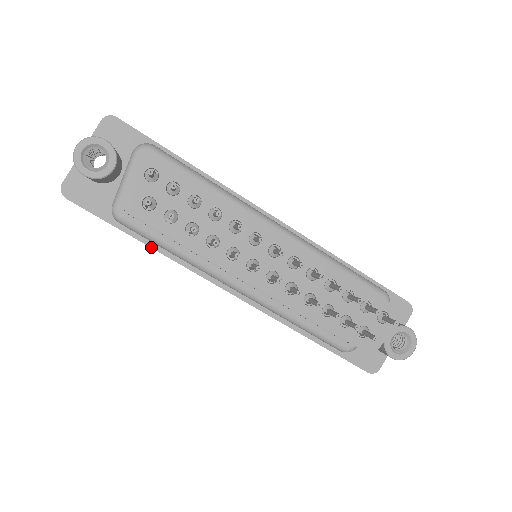
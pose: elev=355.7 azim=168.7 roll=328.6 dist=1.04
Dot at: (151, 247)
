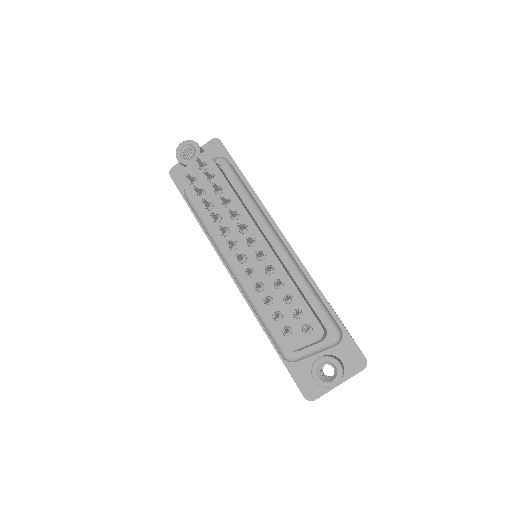
Dot at: (200, 224)
